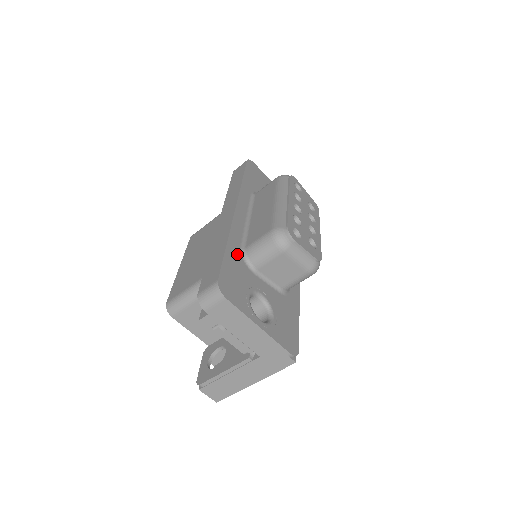
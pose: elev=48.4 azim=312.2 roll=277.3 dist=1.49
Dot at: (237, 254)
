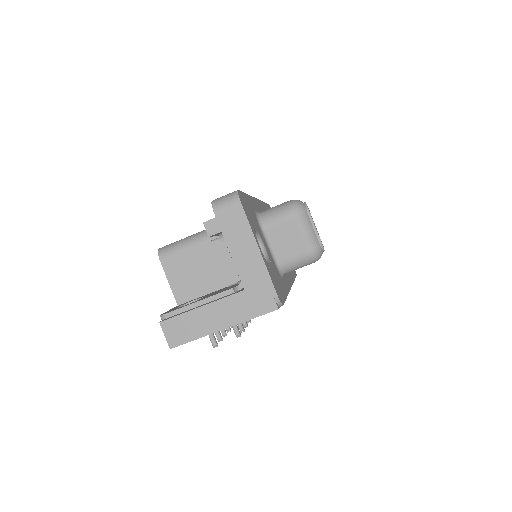
Dot at: (253, 208)
